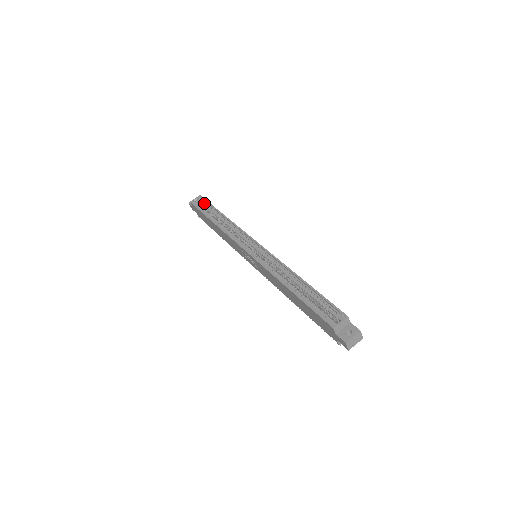
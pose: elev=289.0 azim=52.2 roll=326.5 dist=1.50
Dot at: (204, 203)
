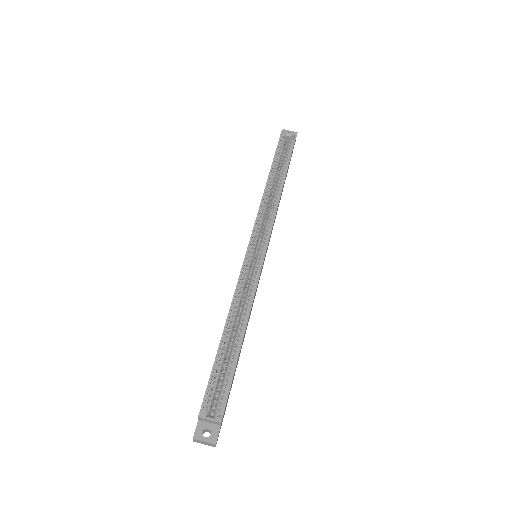
Dot at: (289, 148)
